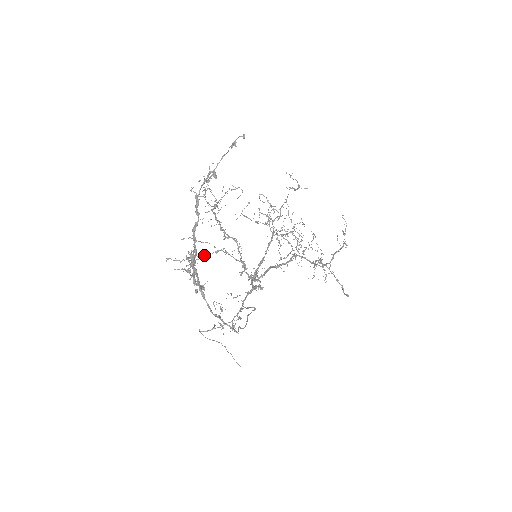
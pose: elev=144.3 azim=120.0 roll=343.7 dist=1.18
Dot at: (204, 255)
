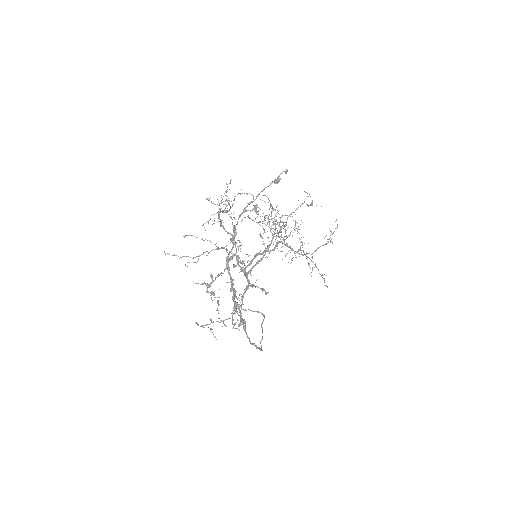
Dot at: occluded
